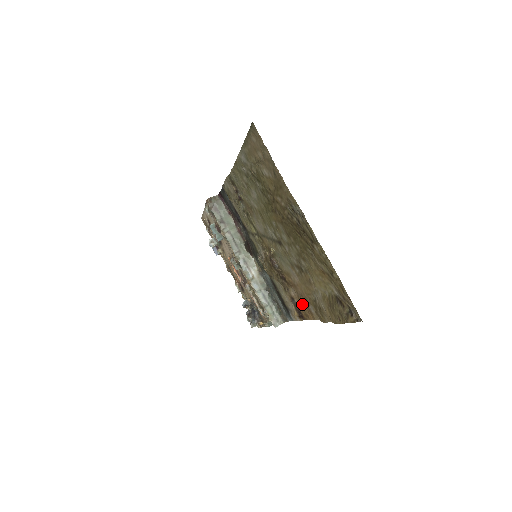
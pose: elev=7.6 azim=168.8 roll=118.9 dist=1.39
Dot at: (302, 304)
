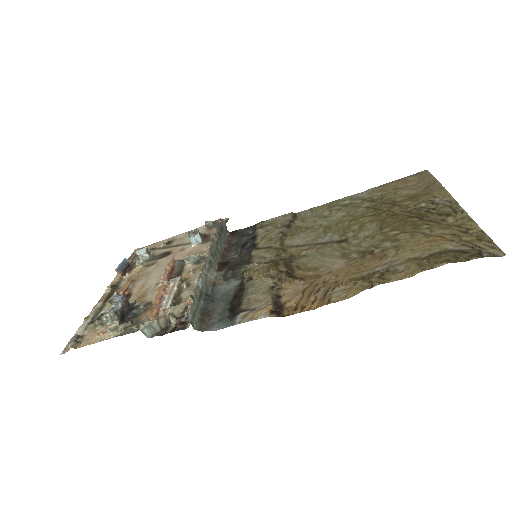
Dot at: (306, 295)
